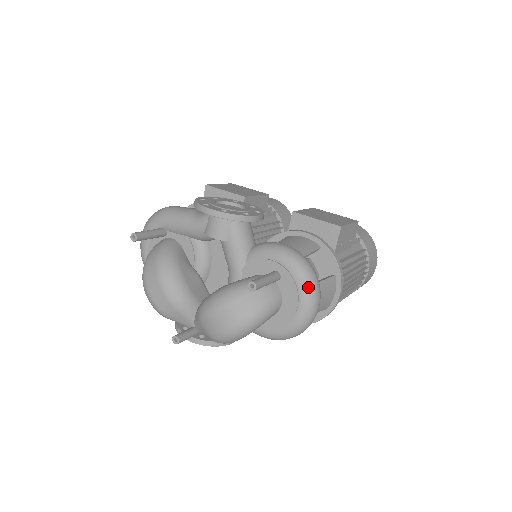
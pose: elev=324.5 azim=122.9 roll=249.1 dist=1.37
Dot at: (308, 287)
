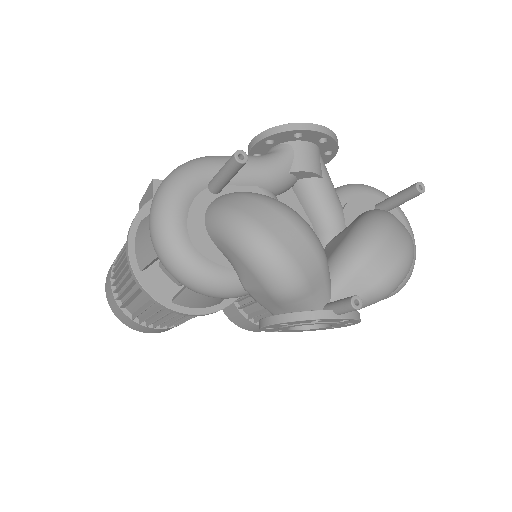
Dot at: occluded
